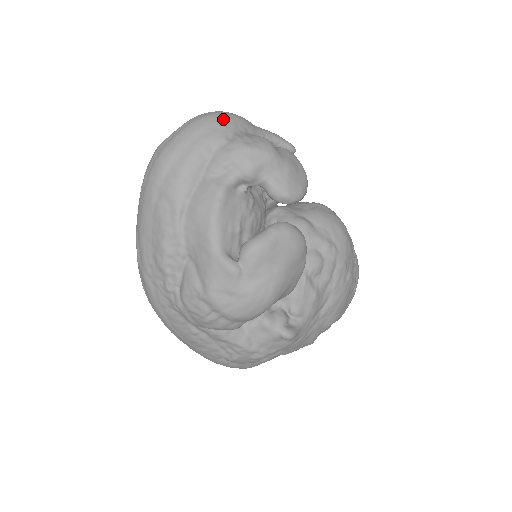
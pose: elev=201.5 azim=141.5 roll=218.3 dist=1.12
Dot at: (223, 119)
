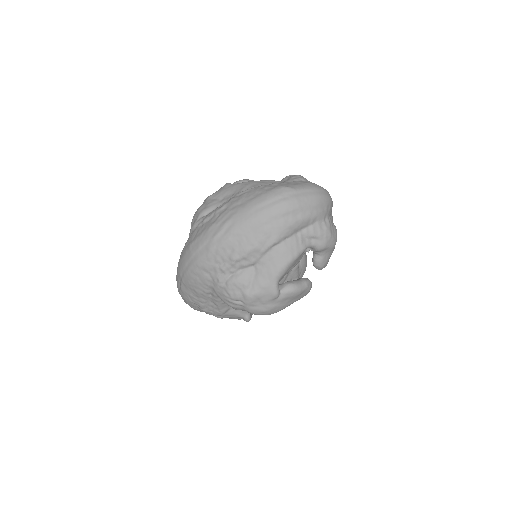
Dot at: (329, 203)
